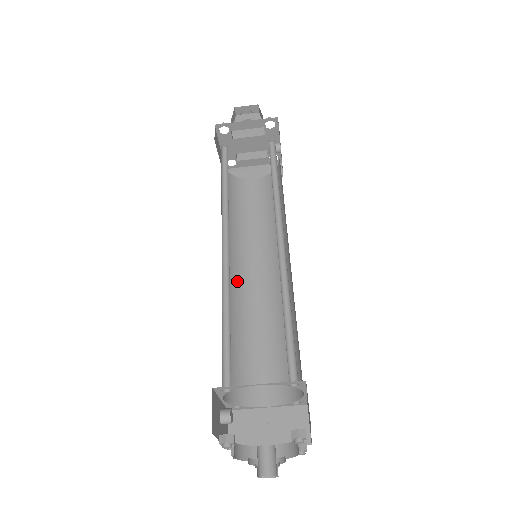
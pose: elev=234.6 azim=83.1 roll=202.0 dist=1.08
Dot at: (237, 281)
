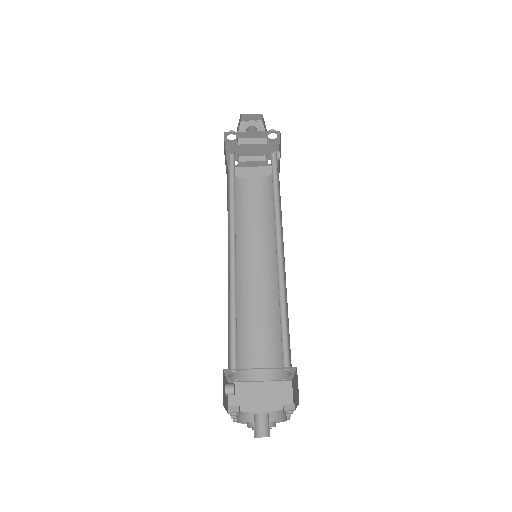
Dot at: (238, 275)
